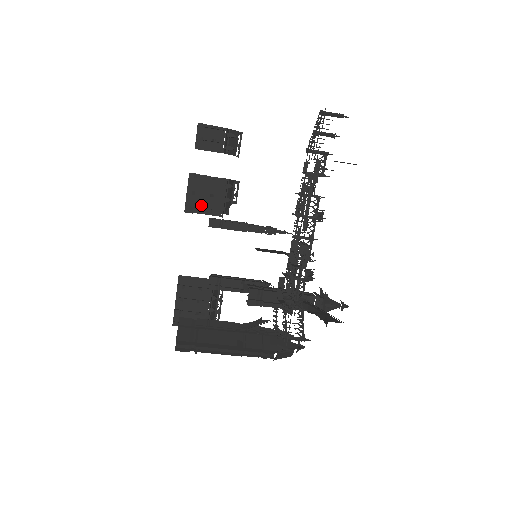
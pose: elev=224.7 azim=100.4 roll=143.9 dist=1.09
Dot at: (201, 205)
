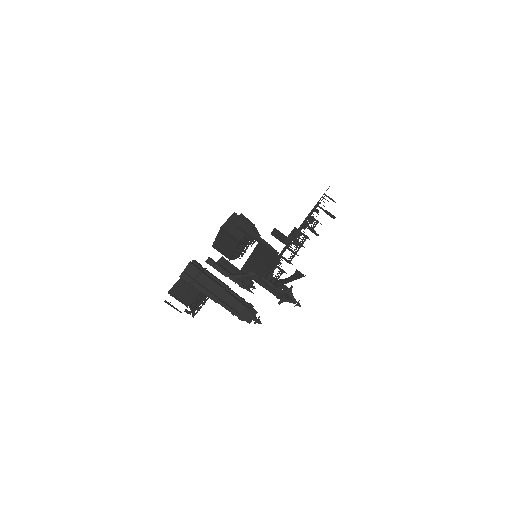
Dot at: (232, 229)
